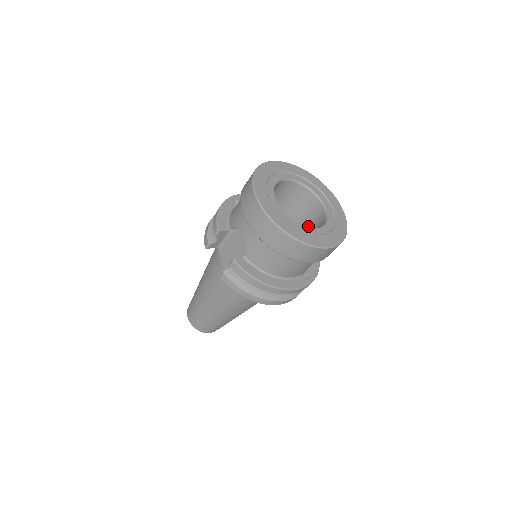
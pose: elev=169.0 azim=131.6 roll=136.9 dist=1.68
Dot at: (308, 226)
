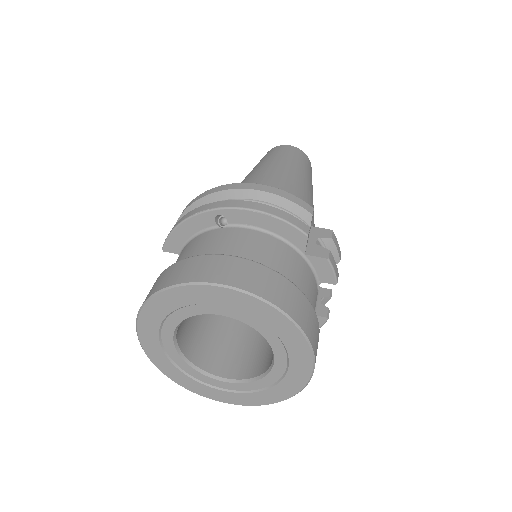
Dot at: occluded
